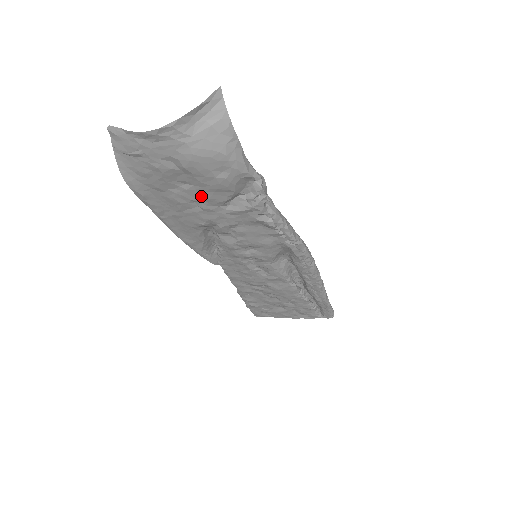
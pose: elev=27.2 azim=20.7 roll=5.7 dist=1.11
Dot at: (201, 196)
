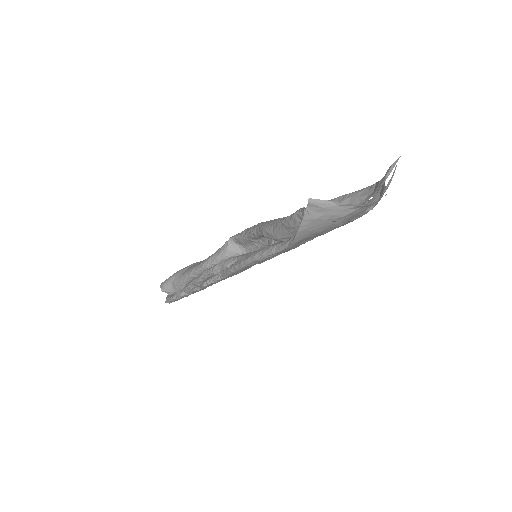
Dot at: (324, 233)
